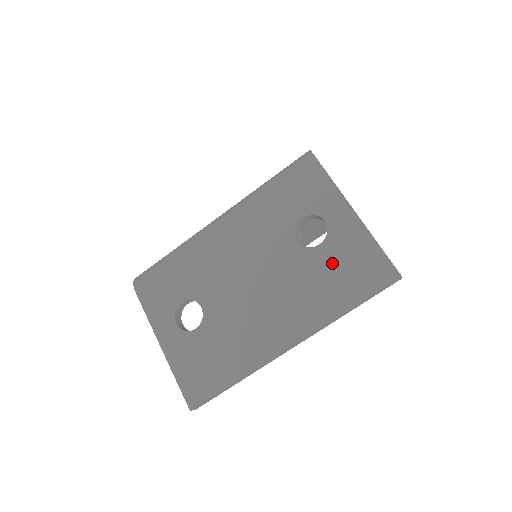
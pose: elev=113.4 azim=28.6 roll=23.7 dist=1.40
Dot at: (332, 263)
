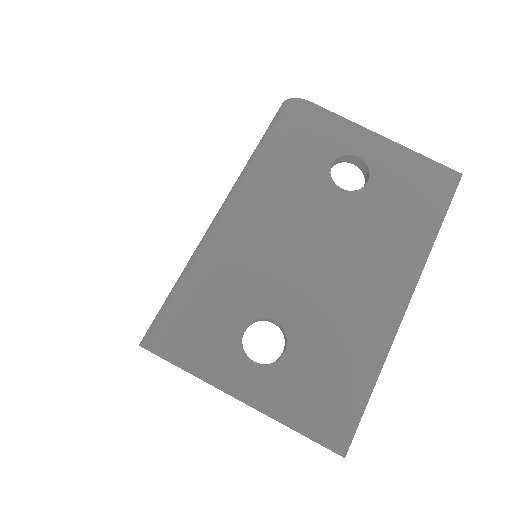
Dot at: (393, 193)
